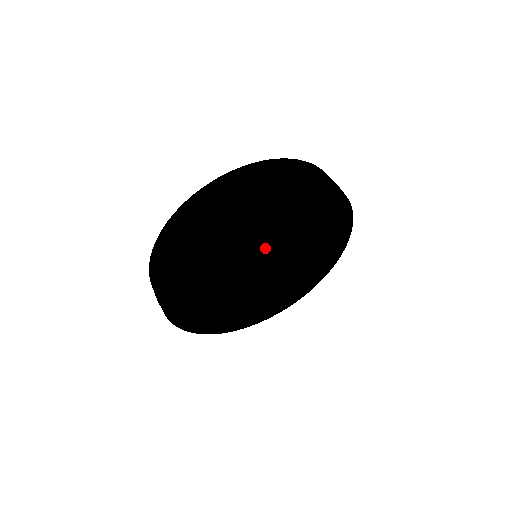
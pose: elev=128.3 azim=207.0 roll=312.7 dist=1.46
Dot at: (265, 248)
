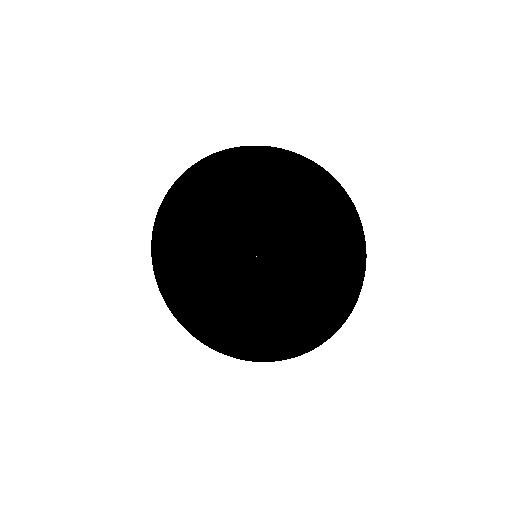
Dot at: occluded
